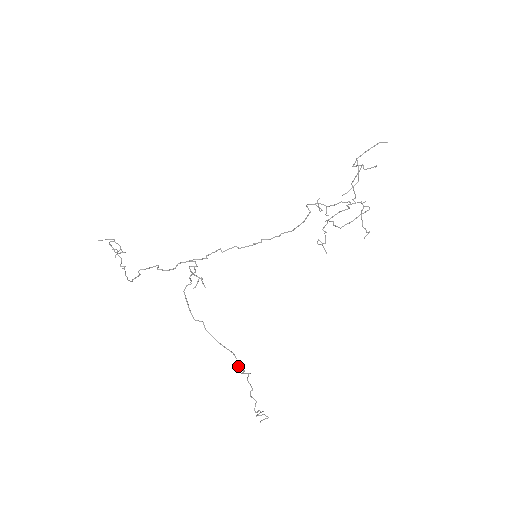
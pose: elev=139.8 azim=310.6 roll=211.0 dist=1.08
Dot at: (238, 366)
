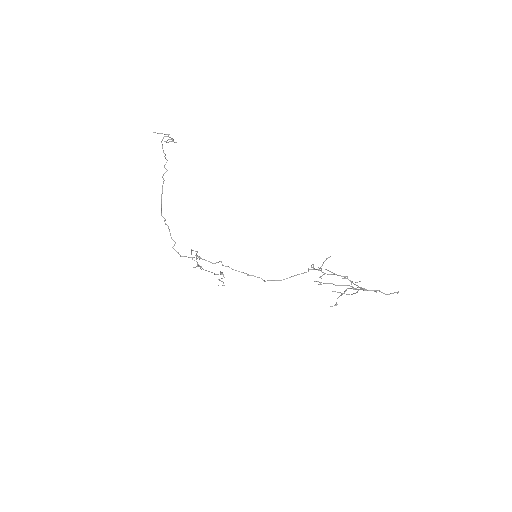
Dot at: (214, 274)
